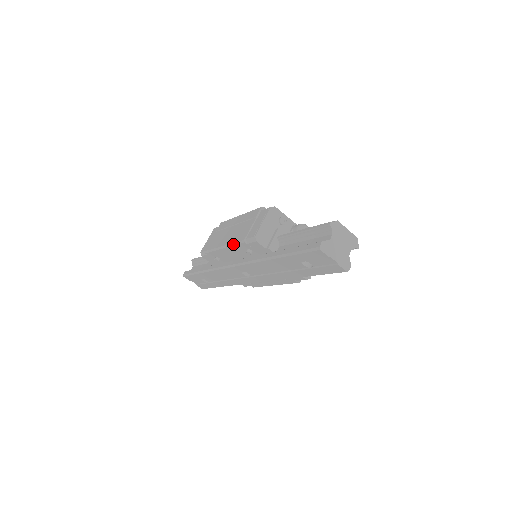
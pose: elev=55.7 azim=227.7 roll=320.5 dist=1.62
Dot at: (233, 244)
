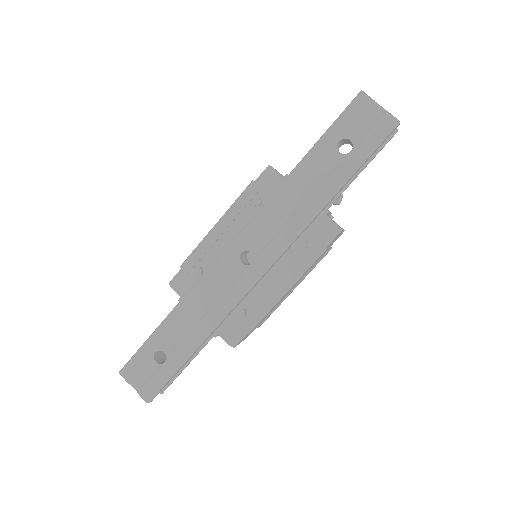
Dot at: (234, 203)
